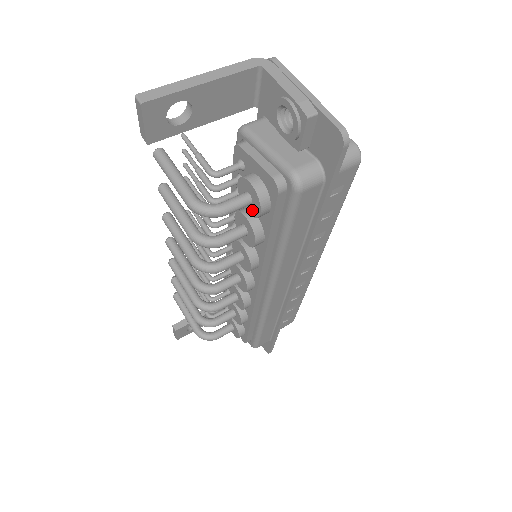
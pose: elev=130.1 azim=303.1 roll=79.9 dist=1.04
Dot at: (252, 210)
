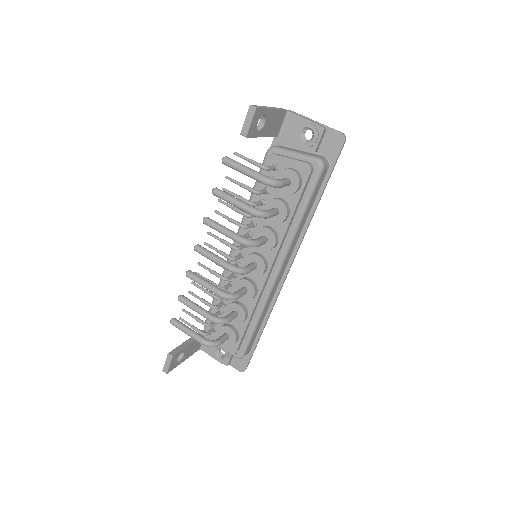
Dot at: (289, 190)
